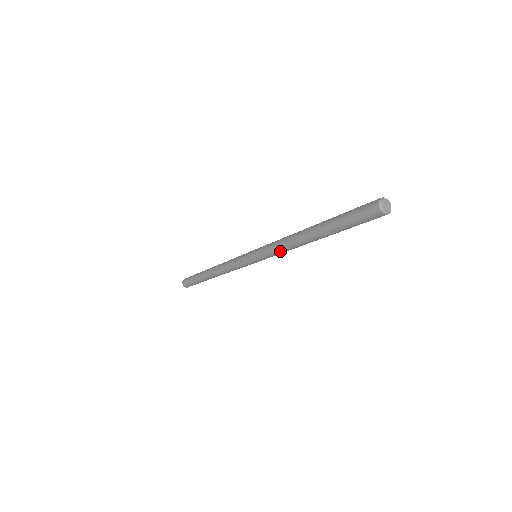
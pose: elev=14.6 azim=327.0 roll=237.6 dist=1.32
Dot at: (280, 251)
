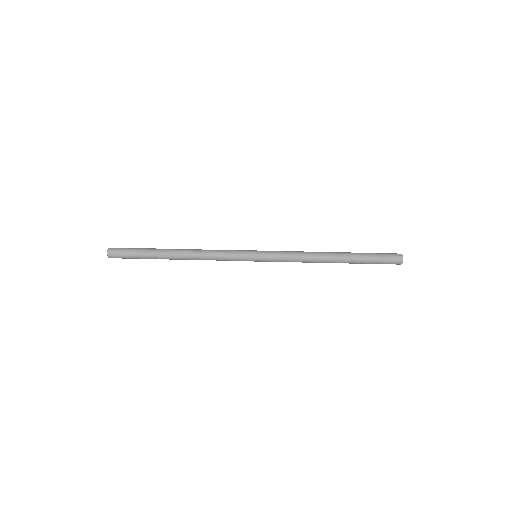
Dot at: (295, 261)
